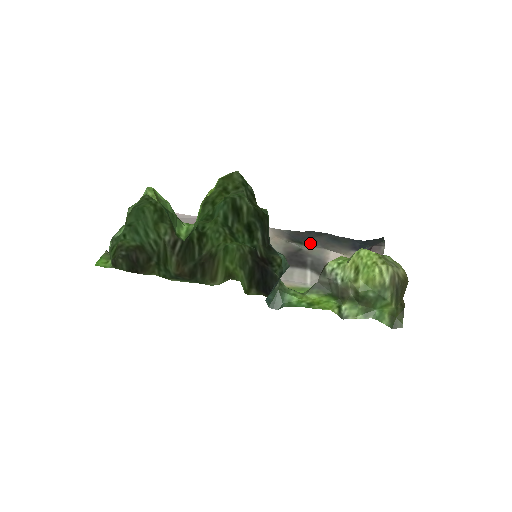
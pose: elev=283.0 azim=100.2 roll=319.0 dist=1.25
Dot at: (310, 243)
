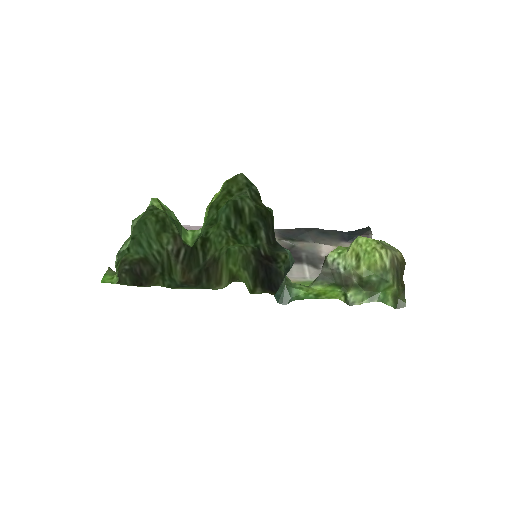
Dot at: (301, 239)
